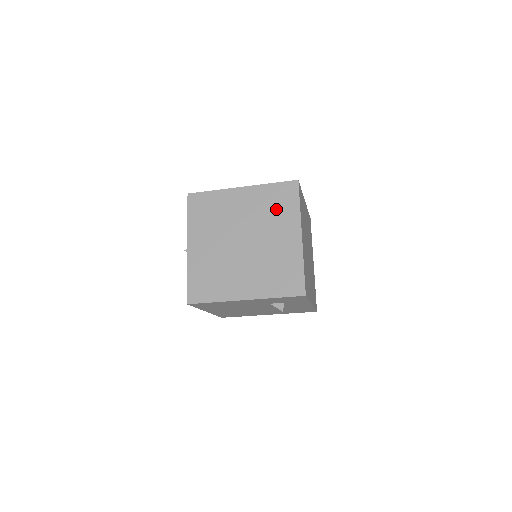
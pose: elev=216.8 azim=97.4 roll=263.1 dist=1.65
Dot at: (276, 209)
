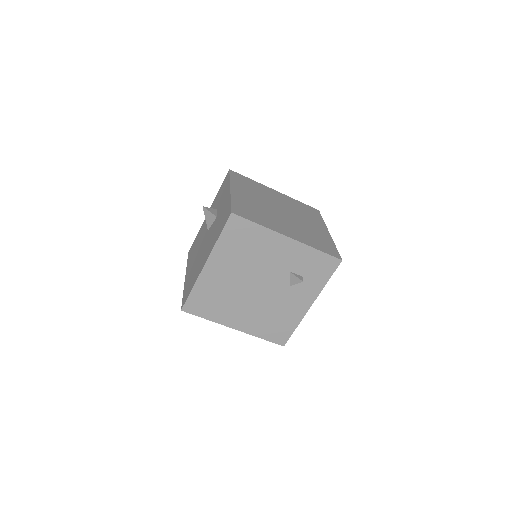
Dot at: (306, 212)
